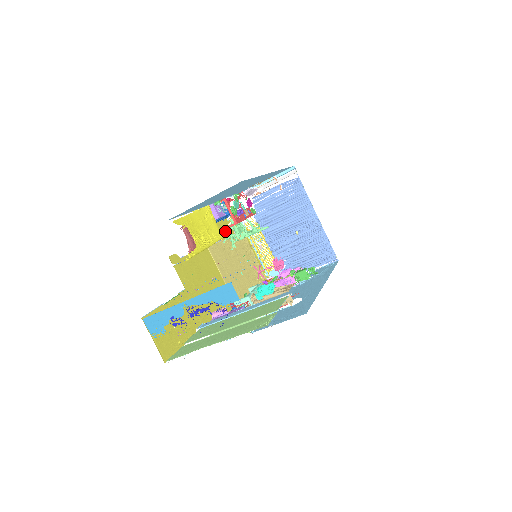
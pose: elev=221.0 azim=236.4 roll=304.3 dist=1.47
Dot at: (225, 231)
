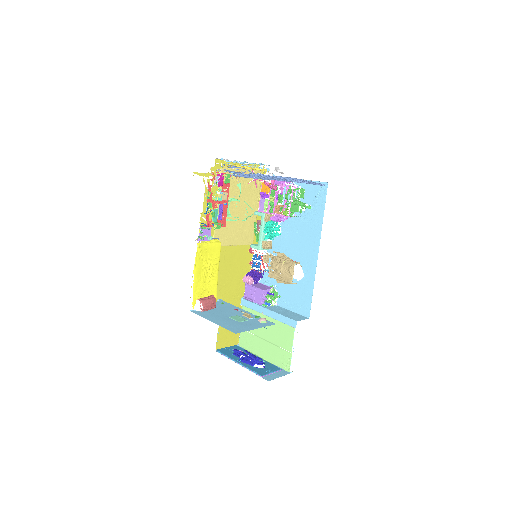
Dot at: occluded
